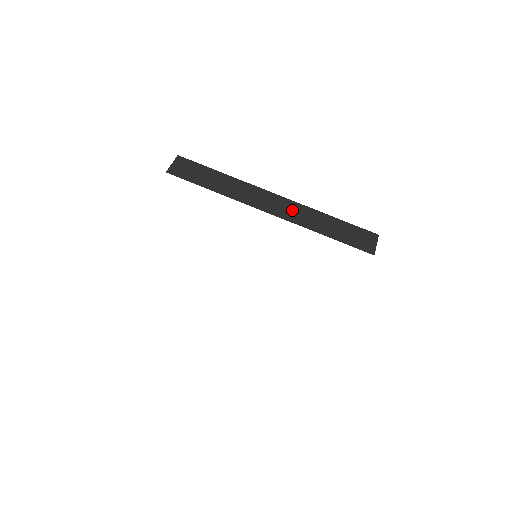
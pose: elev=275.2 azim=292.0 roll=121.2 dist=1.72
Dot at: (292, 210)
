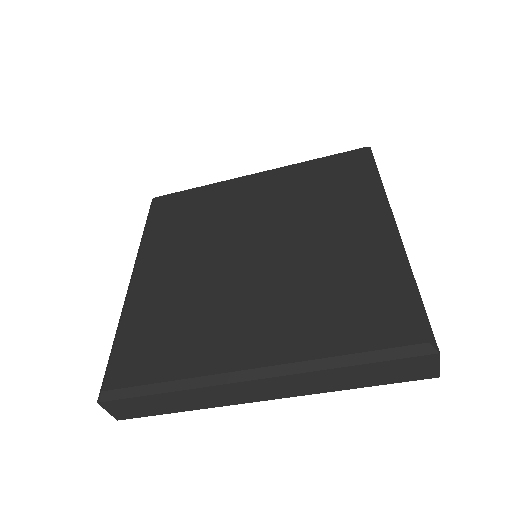
Dot at: (290, 386)
